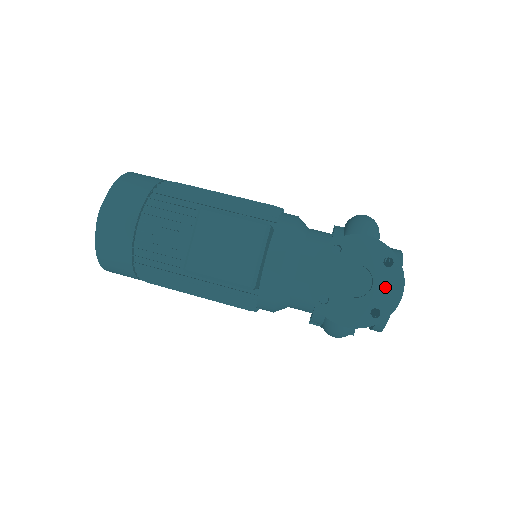
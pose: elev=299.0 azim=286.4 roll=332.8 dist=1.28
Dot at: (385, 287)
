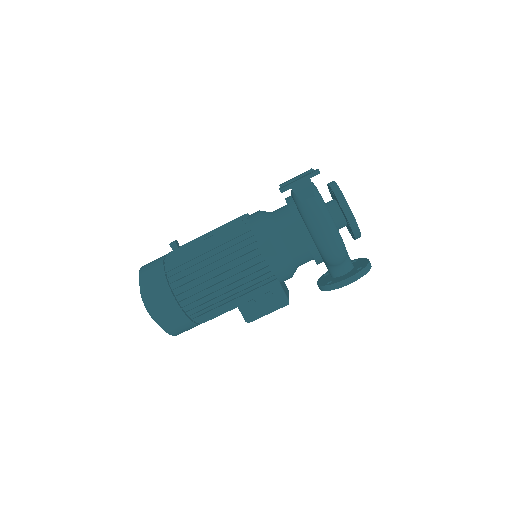
Dot at: occluded
